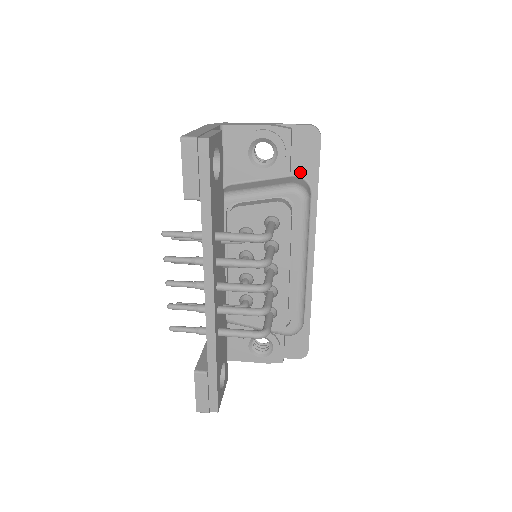
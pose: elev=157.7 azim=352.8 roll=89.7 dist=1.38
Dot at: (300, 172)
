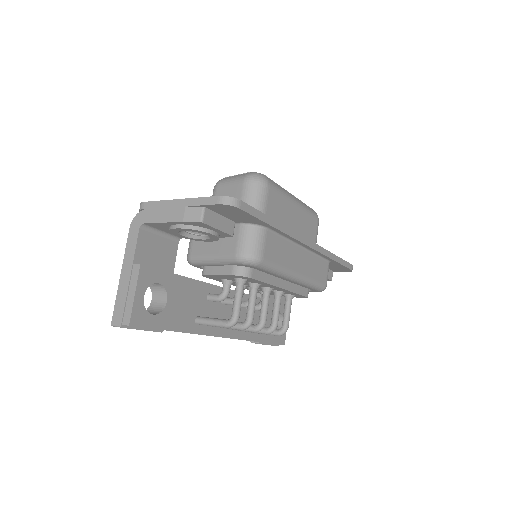
Dot at: (244, 221)
